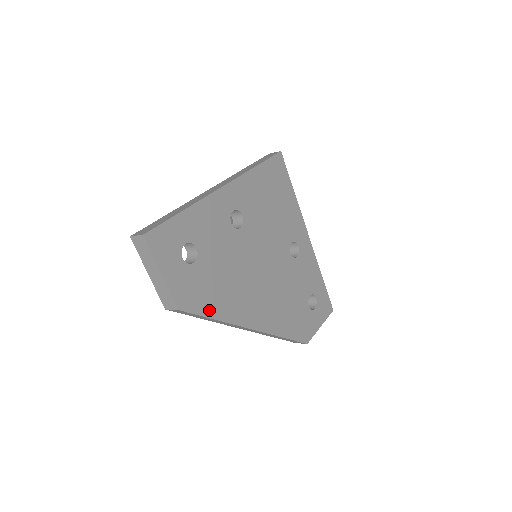
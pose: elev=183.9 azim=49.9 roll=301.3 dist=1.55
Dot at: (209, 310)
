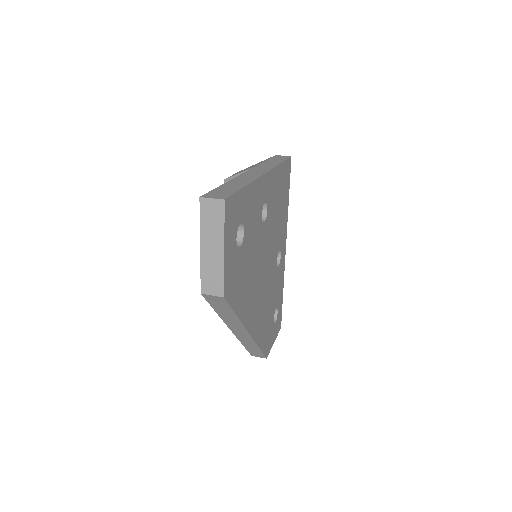
Dot at: (236, 304)
